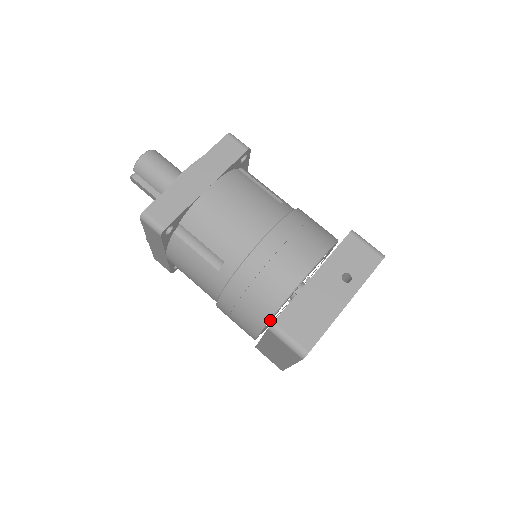
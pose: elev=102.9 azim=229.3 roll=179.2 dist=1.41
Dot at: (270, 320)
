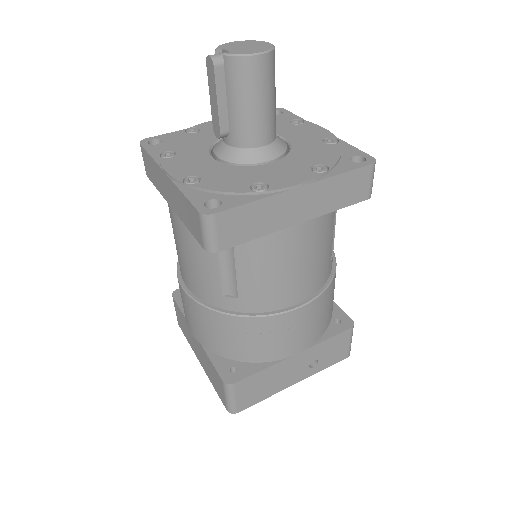
Dot at: occluded
